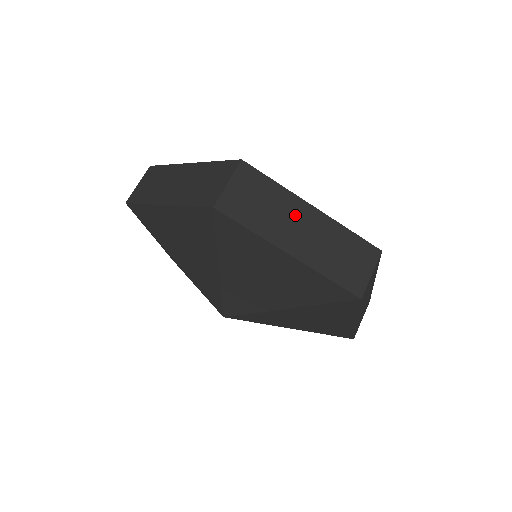
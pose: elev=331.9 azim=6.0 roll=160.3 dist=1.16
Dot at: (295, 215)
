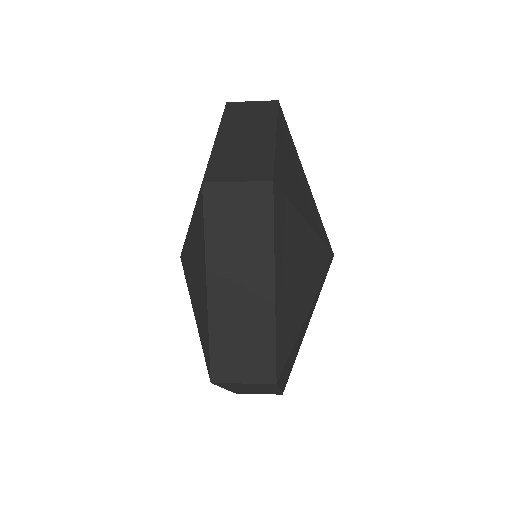
Dot at: (261, 389)
